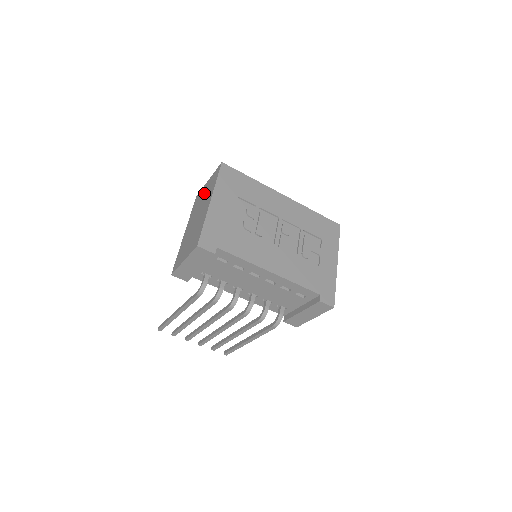
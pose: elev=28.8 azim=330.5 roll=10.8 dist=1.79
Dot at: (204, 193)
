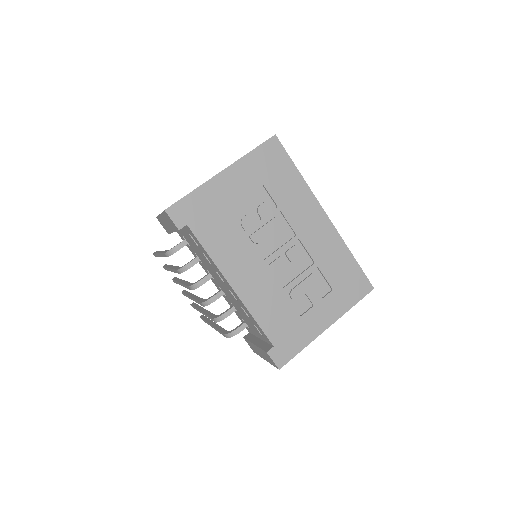
Dot at: occluded
